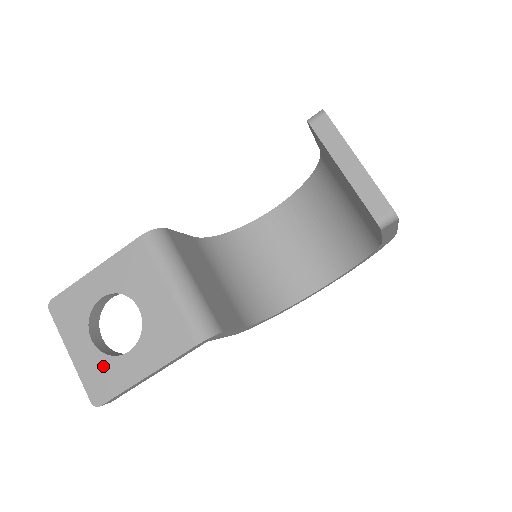
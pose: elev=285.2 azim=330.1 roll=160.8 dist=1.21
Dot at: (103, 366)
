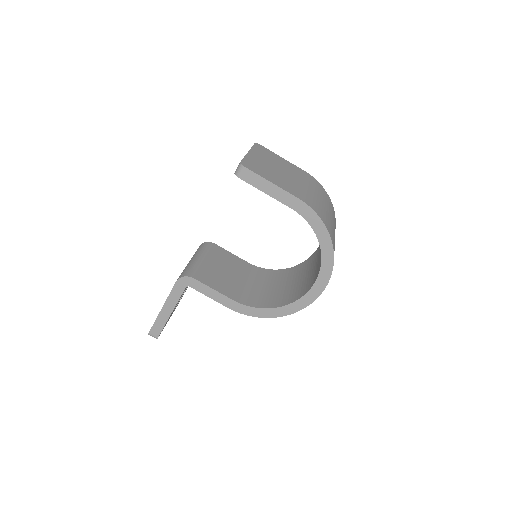
Dot at: occluded
